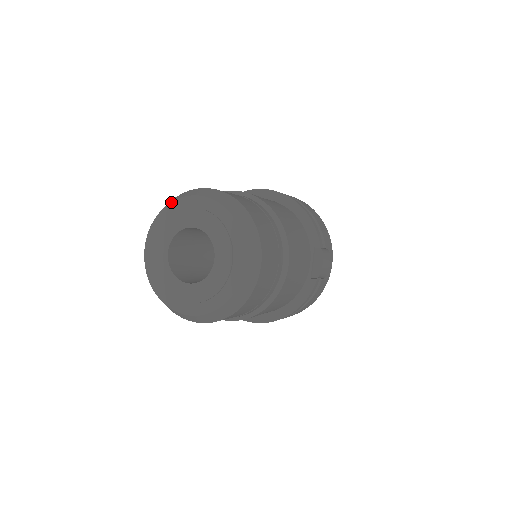
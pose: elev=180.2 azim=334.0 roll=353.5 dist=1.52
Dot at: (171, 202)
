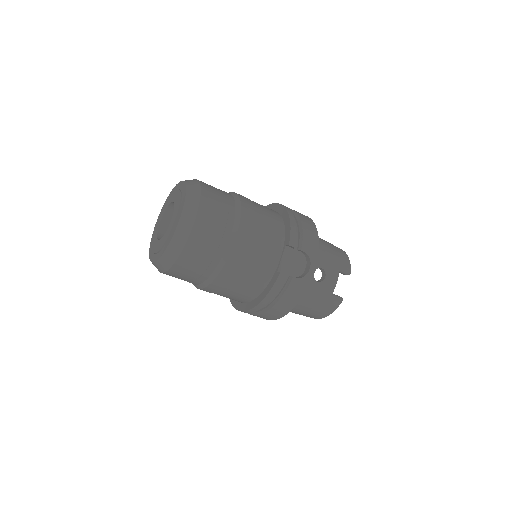
Dot at: (173, 189)
